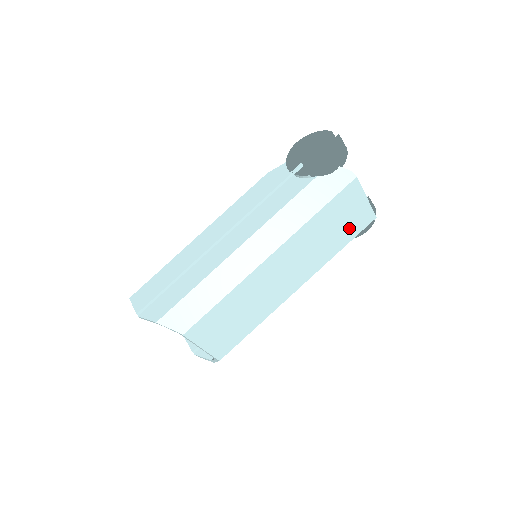
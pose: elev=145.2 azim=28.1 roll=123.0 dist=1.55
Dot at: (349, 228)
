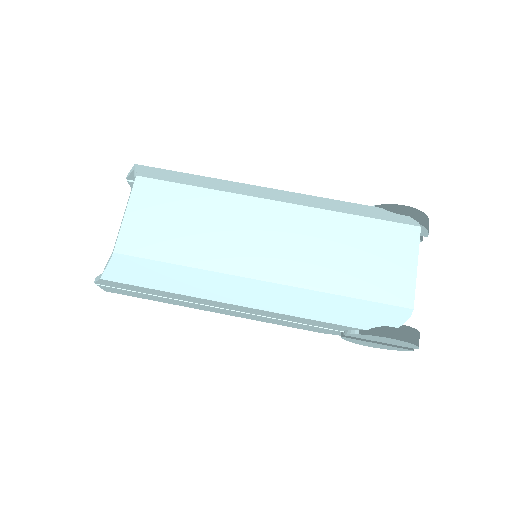
Dot at: (372, 279)
